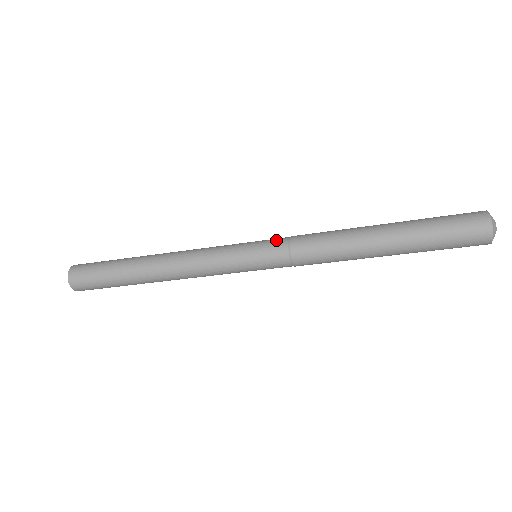
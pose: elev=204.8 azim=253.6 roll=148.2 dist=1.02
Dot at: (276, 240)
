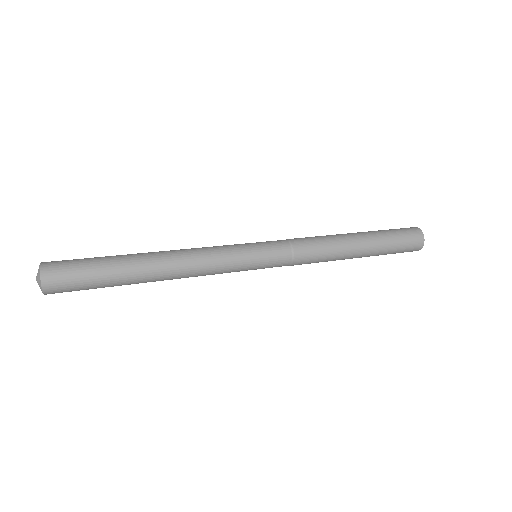
Dot at: (279, 244)
